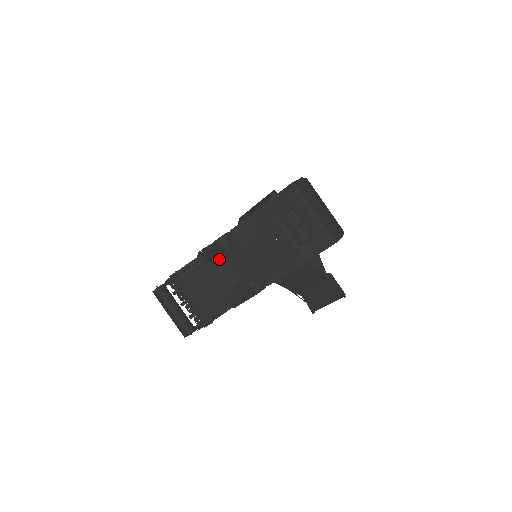
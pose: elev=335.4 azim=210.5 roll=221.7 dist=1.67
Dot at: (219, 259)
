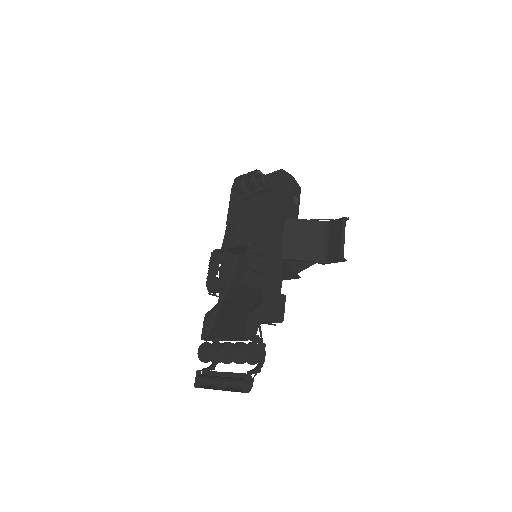
Dot at: (225, 275)
